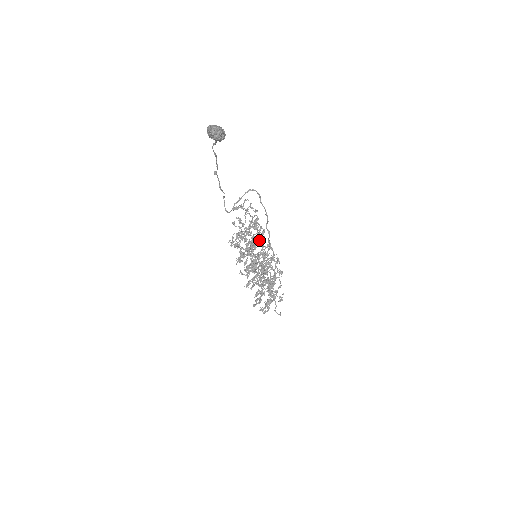
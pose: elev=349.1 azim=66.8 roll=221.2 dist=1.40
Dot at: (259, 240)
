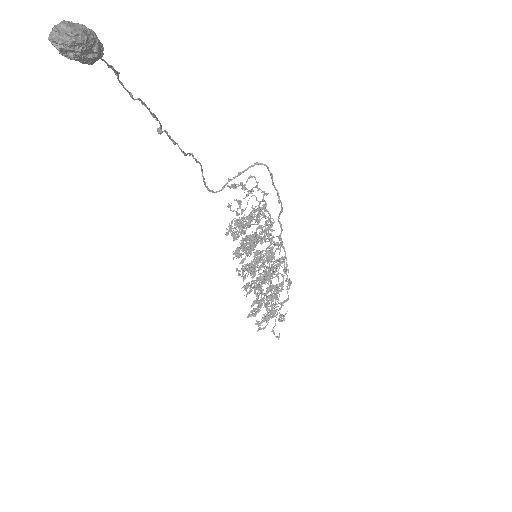
Dot at: (261, 236)
